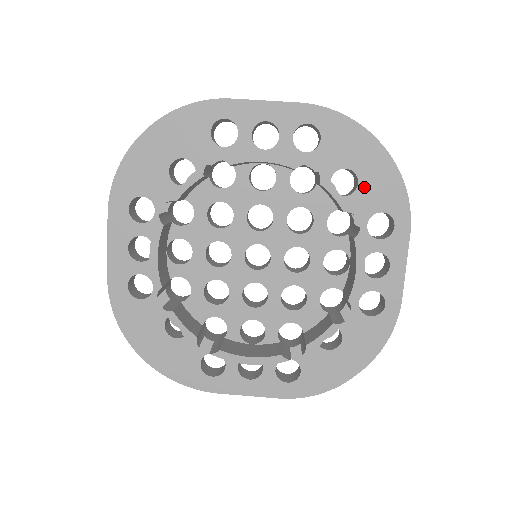
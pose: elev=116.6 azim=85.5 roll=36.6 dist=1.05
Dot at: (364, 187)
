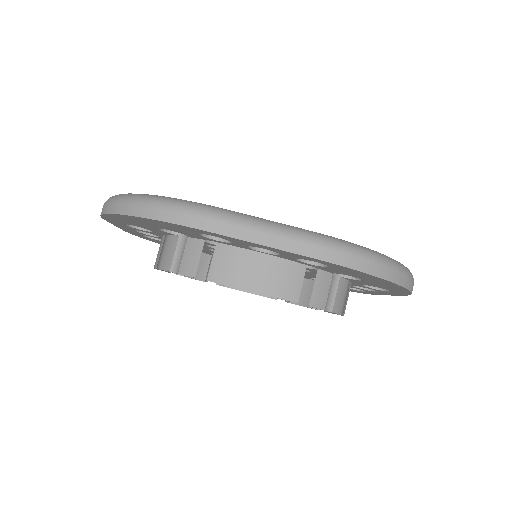
Dot at: (368, 282)
